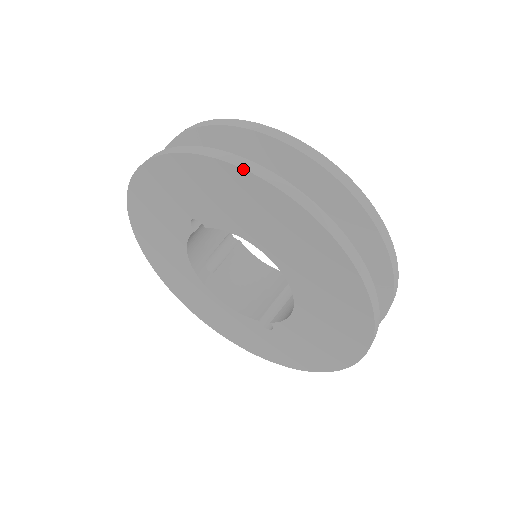
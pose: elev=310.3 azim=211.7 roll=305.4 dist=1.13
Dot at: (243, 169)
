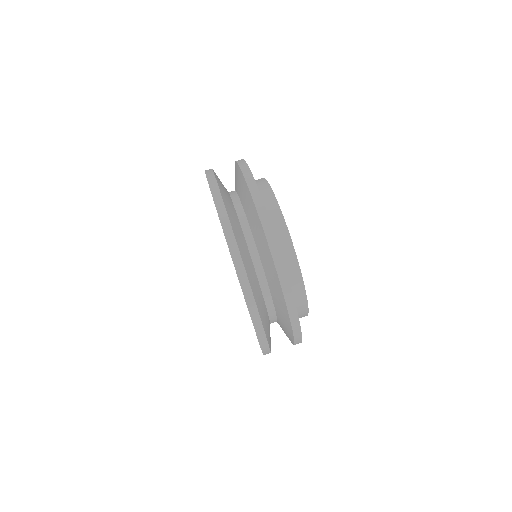
Dot at: (212, 194)
